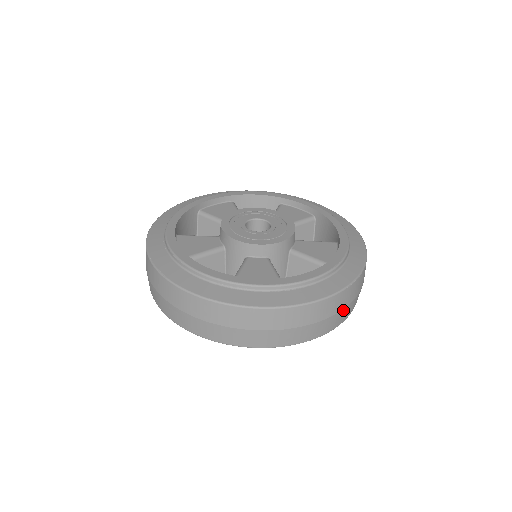
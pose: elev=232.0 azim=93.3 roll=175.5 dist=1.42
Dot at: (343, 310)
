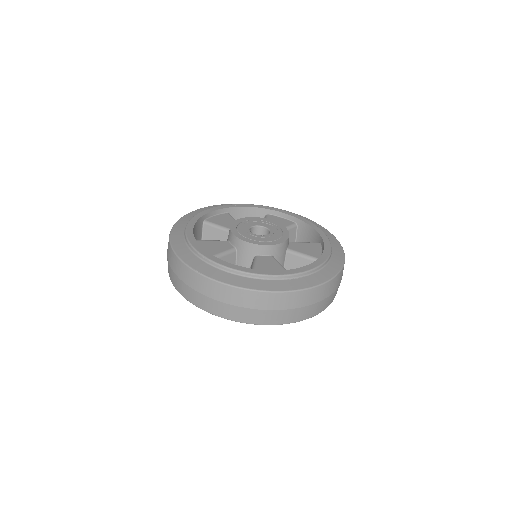
Dot at: (333, 293)
